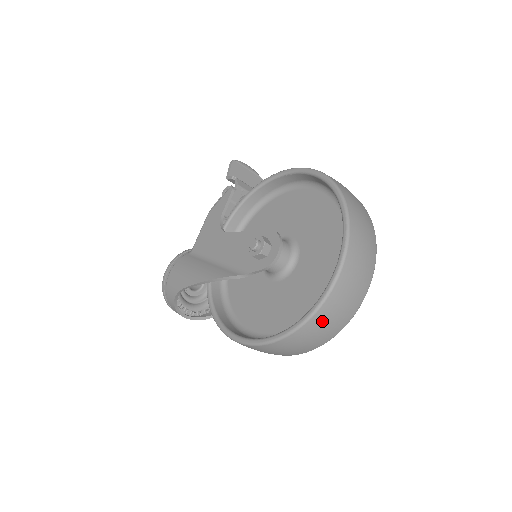
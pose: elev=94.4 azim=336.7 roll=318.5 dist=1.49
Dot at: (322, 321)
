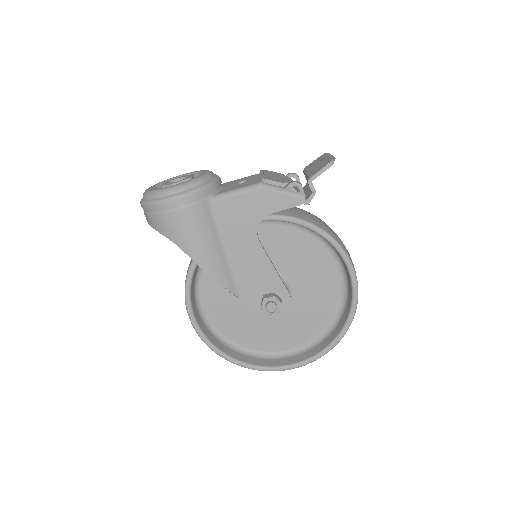
Dot at: occluded
